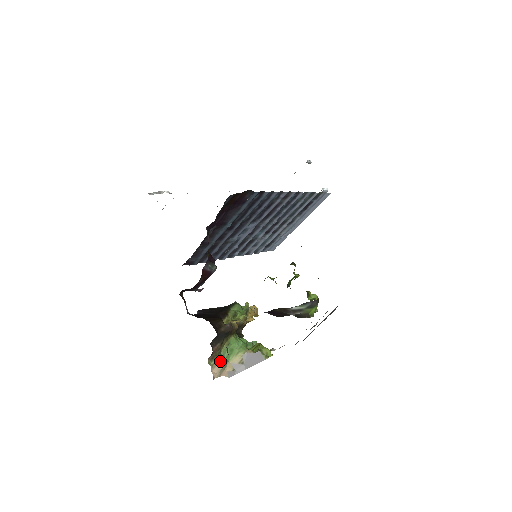
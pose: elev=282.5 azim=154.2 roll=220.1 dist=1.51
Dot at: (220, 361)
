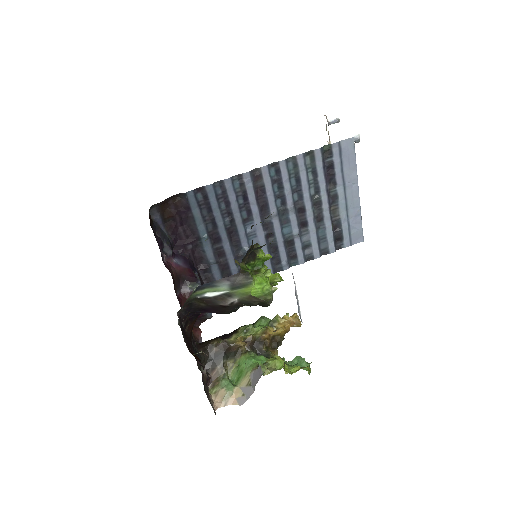
Dot at: (223, 387)
